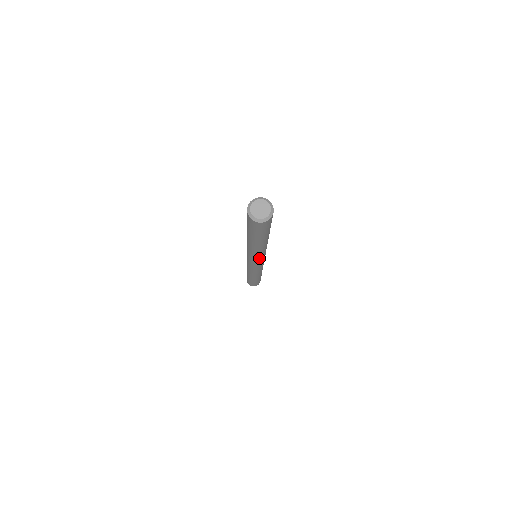
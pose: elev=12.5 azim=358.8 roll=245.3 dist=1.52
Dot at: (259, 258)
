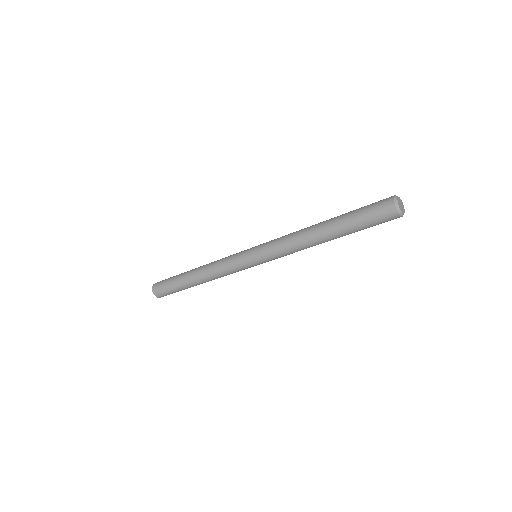
Dot at: occluded
